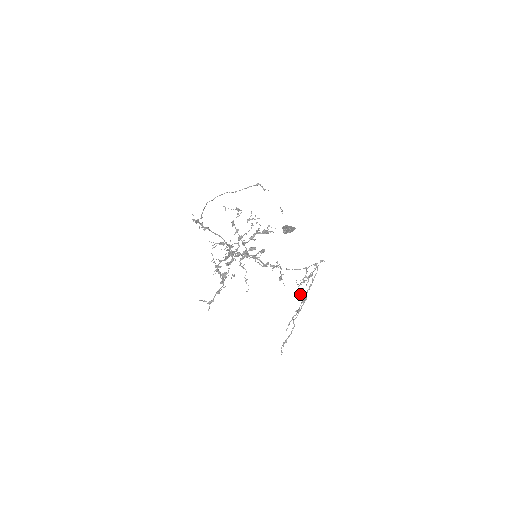
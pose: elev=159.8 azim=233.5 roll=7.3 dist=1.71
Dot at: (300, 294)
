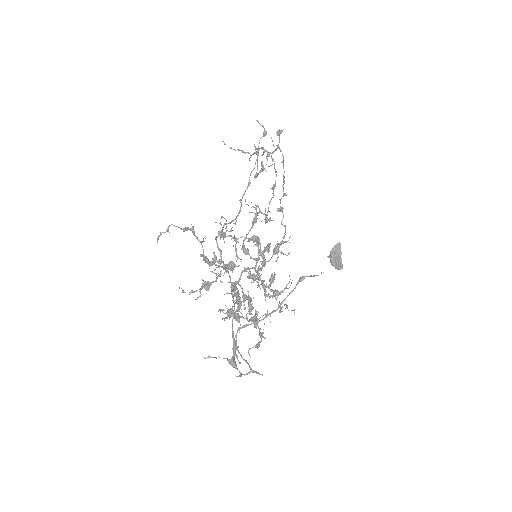
Dot at: occluded
